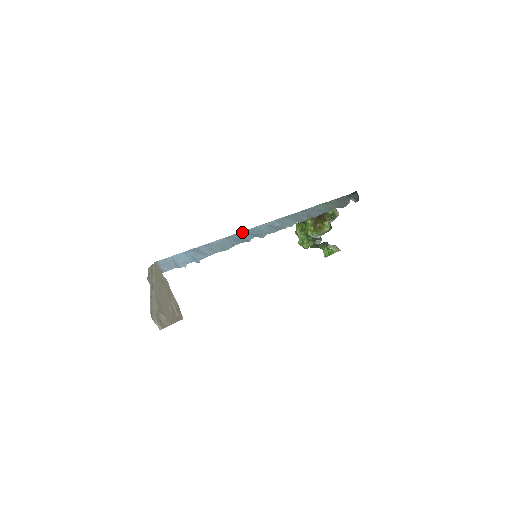
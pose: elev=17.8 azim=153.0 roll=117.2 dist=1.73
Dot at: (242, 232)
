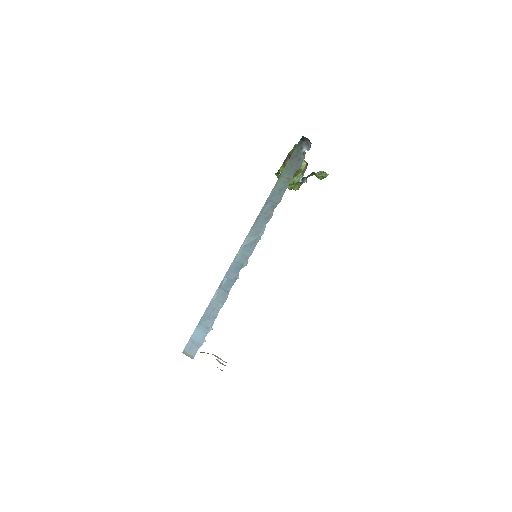
Dot at: (228, 271)
